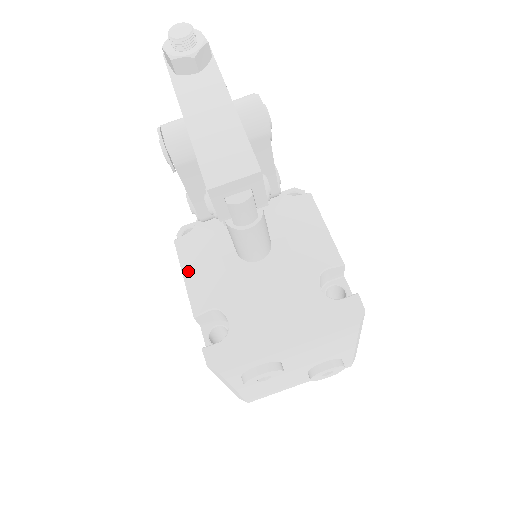
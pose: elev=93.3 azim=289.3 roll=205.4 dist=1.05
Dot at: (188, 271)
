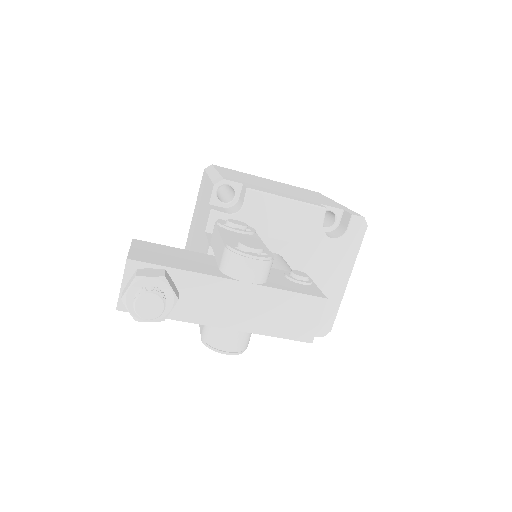
Dot at: occluded
